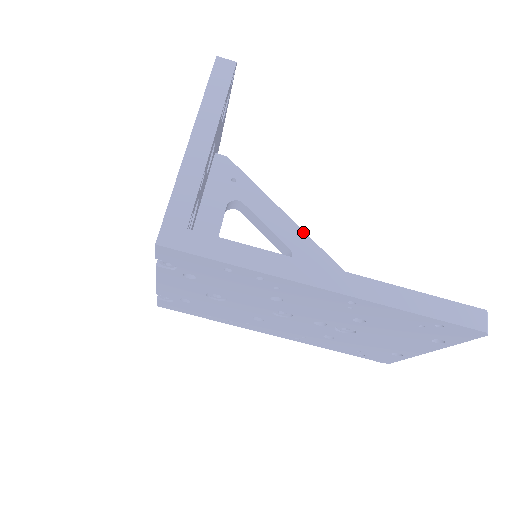
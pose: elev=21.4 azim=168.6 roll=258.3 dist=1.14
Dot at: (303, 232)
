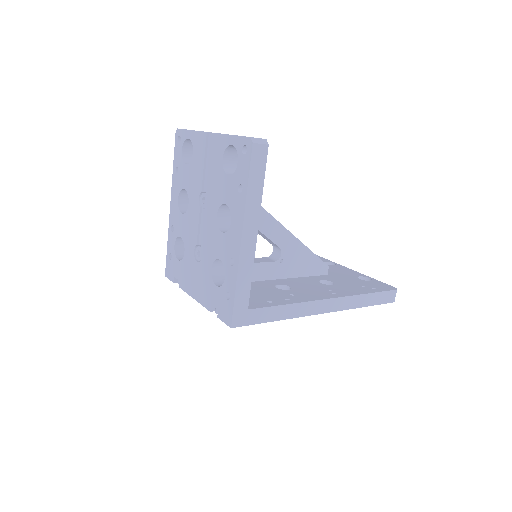
Dot at: (288, 231)
